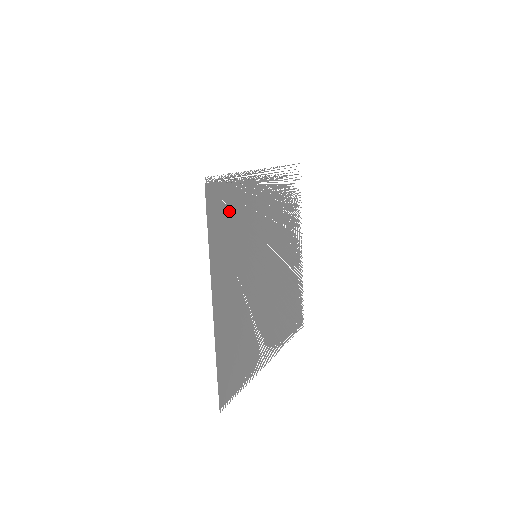
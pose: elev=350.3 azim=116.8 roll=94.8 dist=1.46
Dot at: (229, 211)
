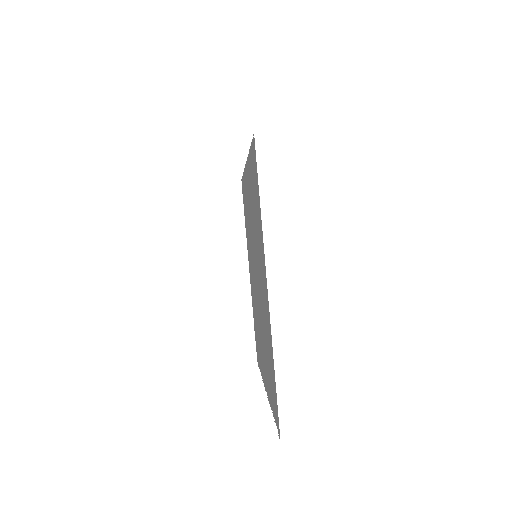
Dot at: occluded
